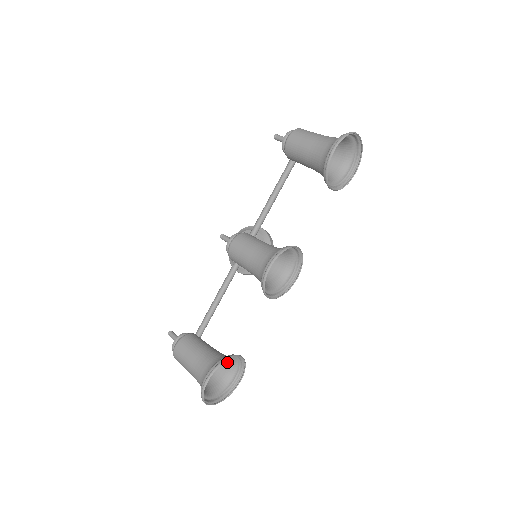
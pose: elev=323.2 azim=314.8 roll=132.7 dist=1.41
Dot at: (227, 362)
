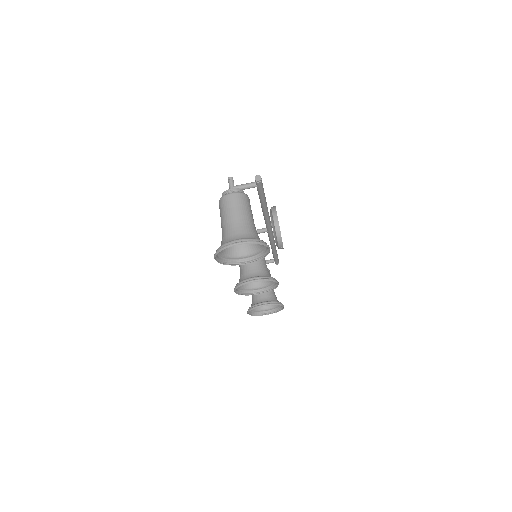
Dot at: (273, 296)
